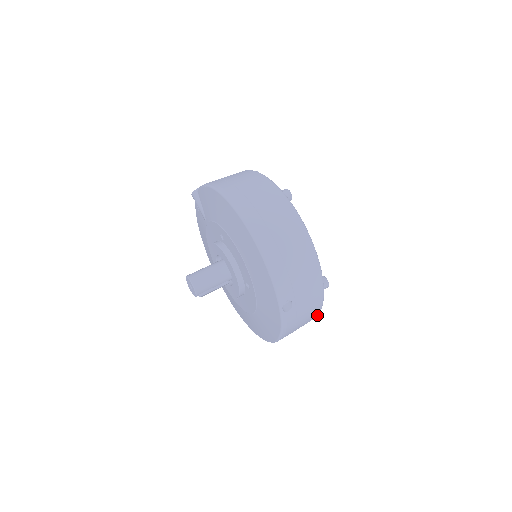
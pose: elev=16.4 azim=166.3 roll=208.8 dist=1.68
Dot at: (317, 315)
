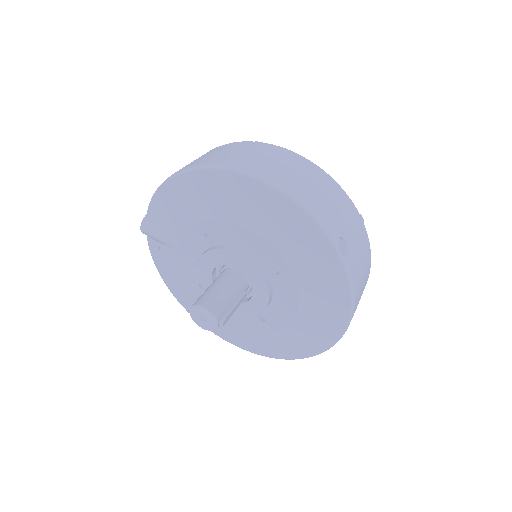
Dot at: (369, 271)
